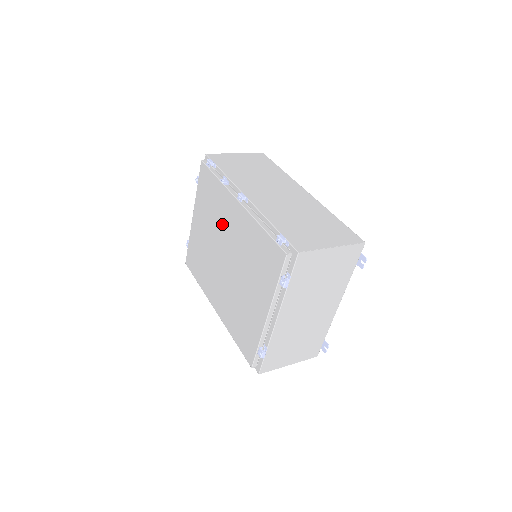
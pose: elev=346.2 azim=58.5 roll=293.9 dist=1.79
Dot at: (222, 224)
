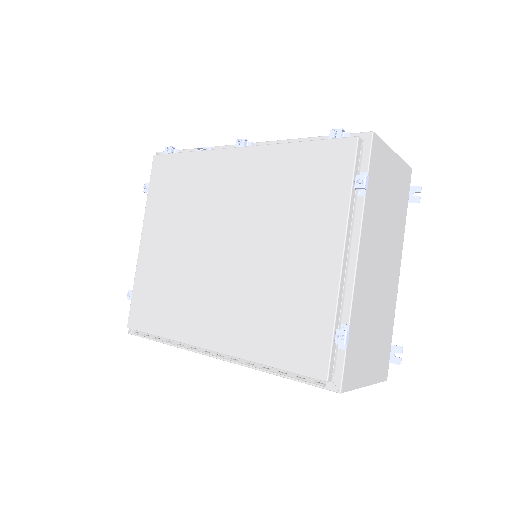
Dot at: (209, 202)
